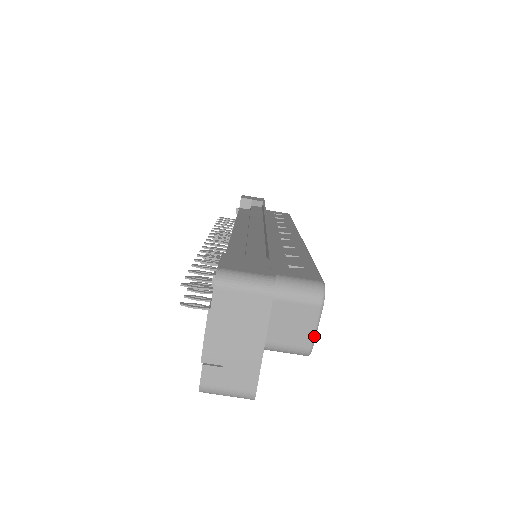
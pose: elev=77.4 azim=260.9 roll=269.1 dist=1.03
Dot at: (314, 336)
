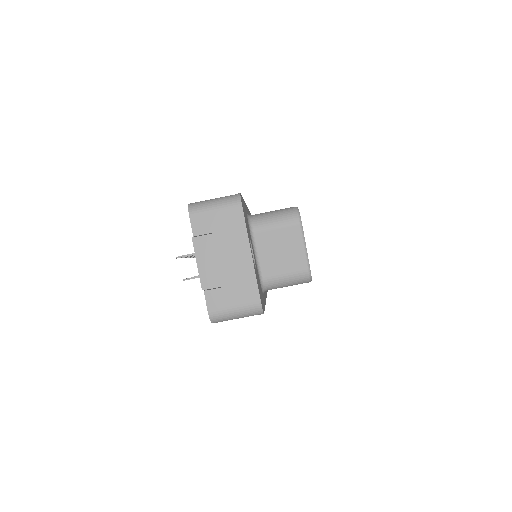
Dot at: (306, 255)
